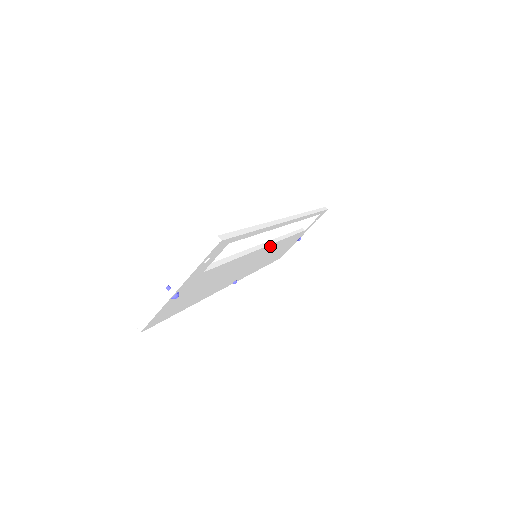
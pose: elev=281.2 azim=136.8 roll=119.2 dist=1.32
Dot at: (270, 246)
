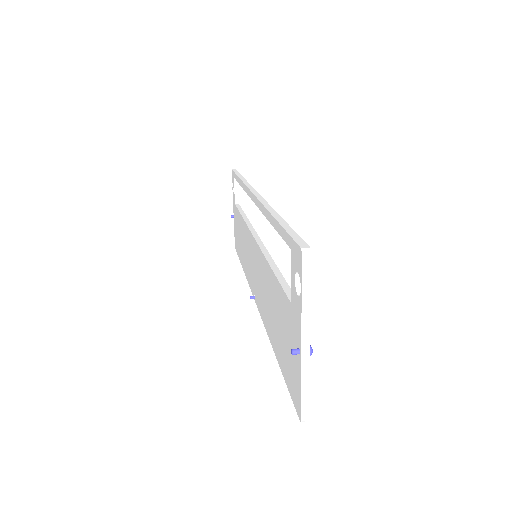
Dot at: occluded
